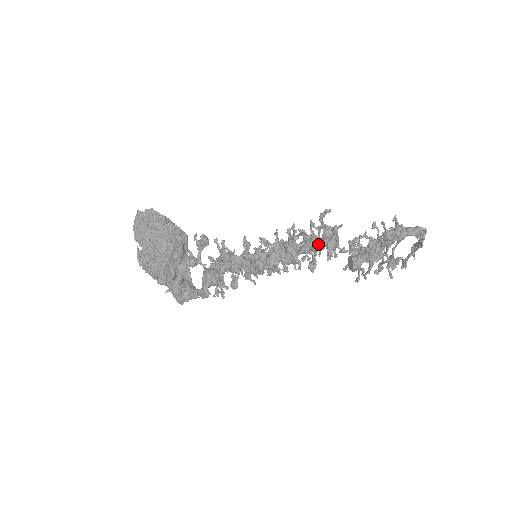
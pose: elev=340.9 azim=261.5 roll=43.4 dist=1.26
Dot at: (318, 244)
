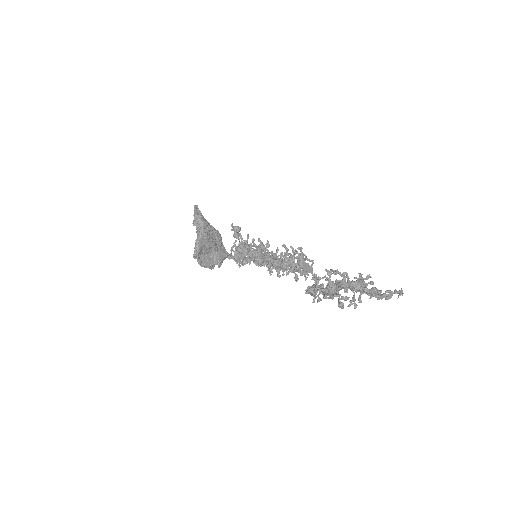
Dot at: occluded
